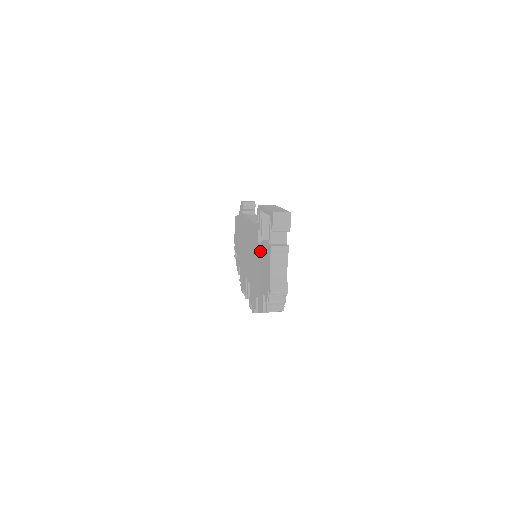
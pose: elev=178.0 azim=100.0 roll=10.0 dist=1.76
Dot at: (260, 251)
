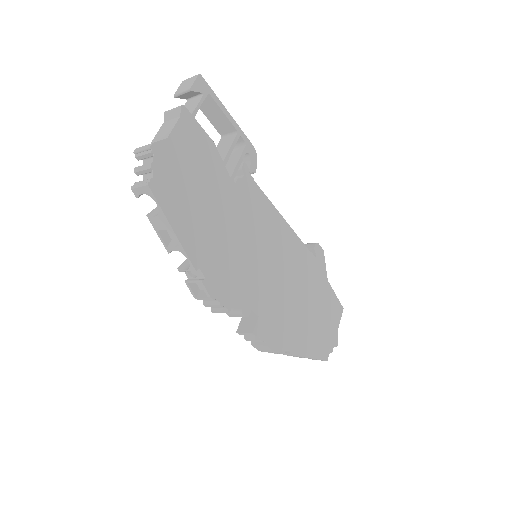
Dot at: occluded
